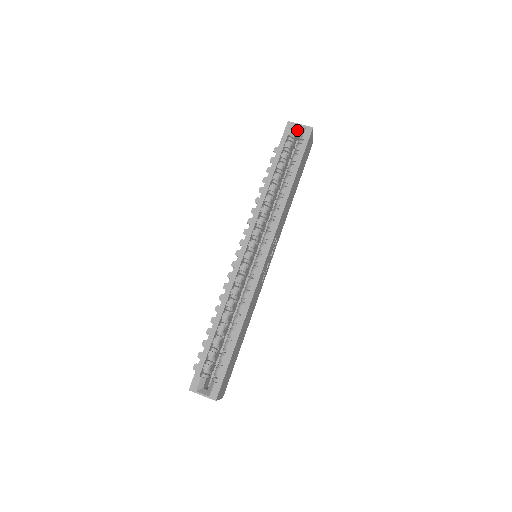
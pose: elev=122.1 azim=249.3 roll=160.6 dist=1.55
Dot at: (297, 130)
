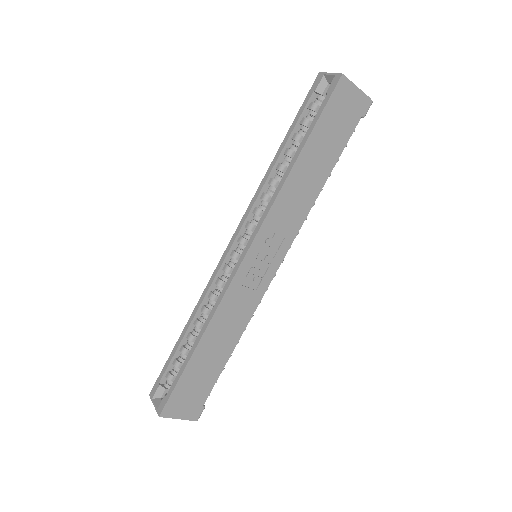
Dot at: (329, 82)
